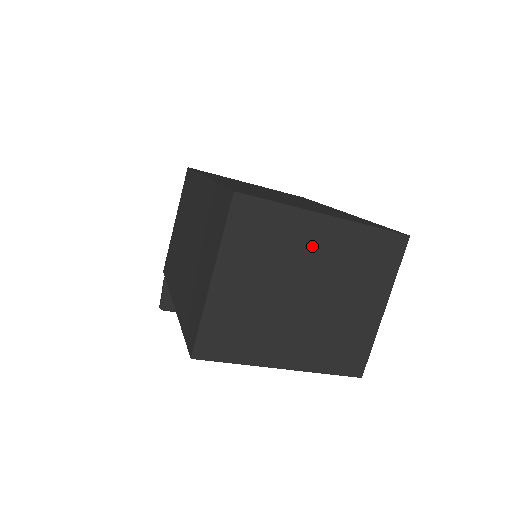
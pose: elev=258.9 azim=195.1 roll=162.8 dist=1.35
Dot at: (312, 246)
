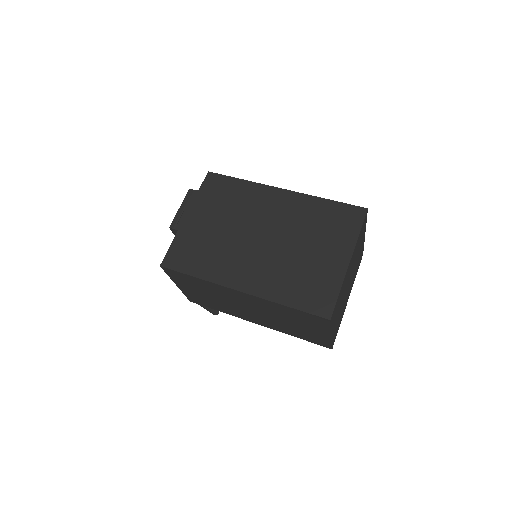
Dot at: (348, 275)
